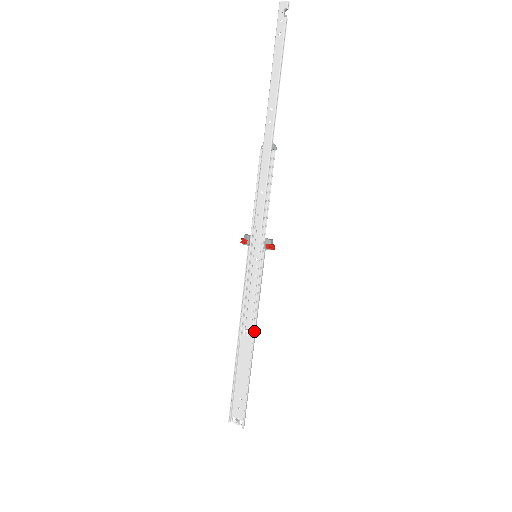
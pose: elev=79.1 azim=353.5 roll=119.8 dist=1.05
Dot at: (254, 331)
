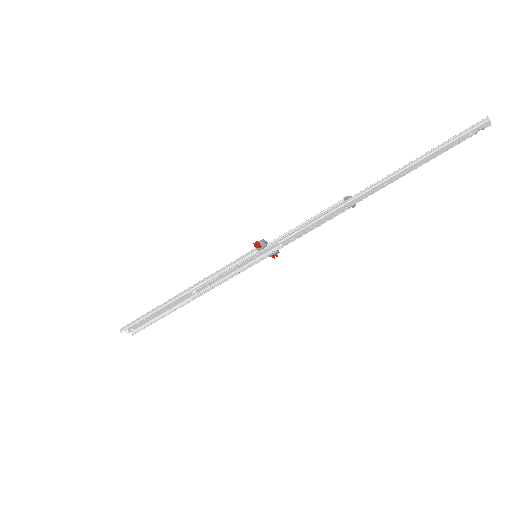
Dot at: (204, 293)
